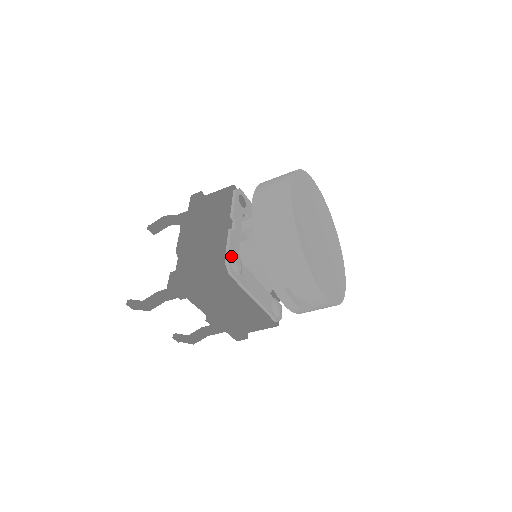
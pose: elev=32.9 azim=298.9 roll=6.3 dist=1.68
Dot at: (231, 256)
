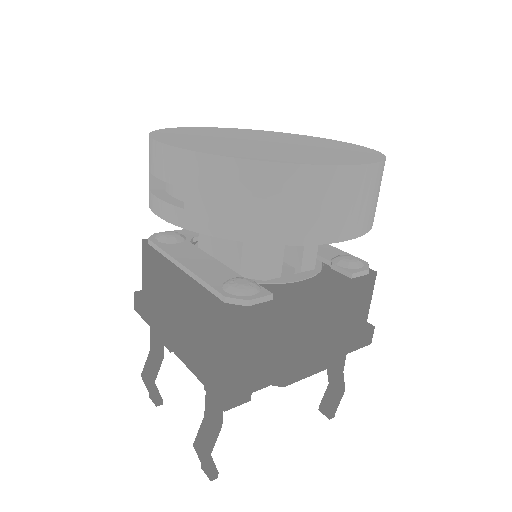
Dot at: occluded
